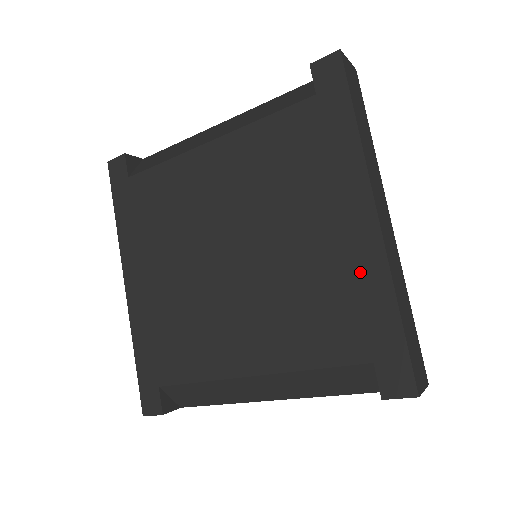
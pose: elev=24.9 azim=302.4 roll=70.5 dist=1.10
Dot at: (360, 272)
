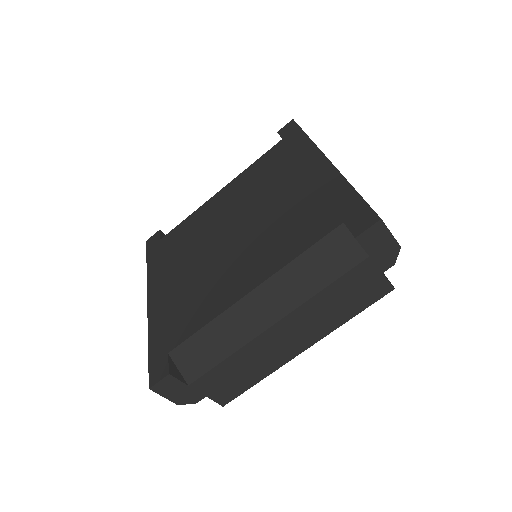
Dot at: (323, 186)
